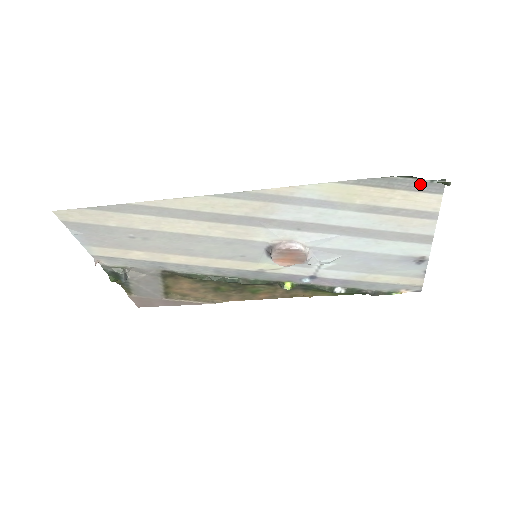
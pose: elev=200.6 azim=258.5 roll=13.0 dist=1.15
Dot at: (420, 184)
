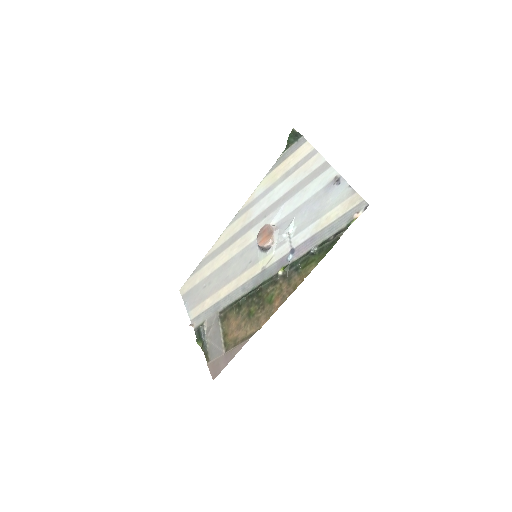
Dot at: (295, 147)
